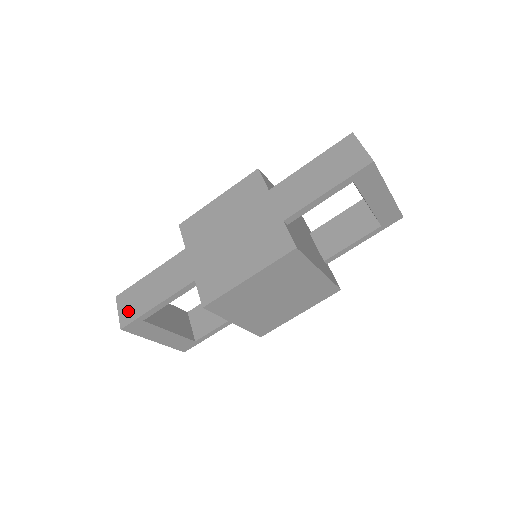
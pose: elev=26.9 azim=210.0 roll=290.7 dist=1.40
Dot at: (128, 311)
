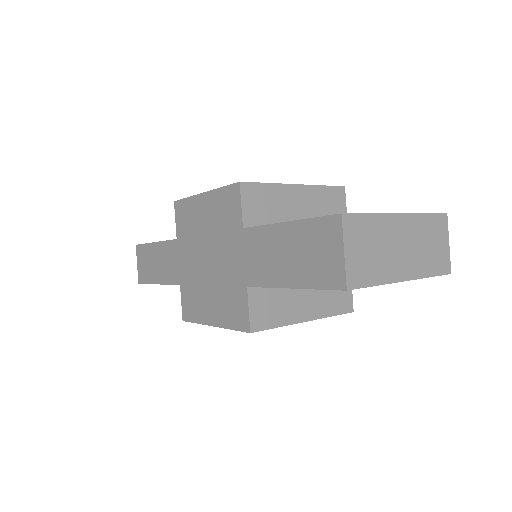
Dot at: (142, 270)
